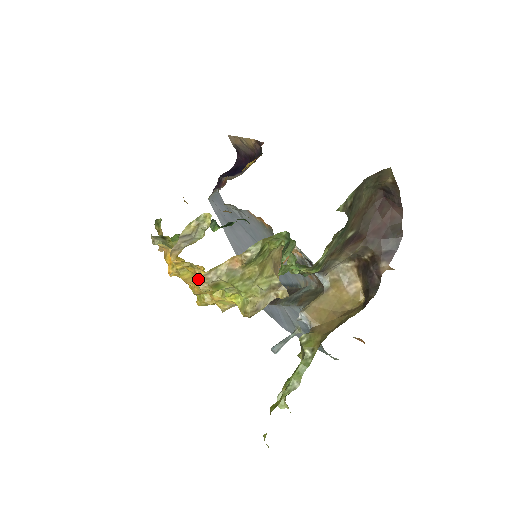
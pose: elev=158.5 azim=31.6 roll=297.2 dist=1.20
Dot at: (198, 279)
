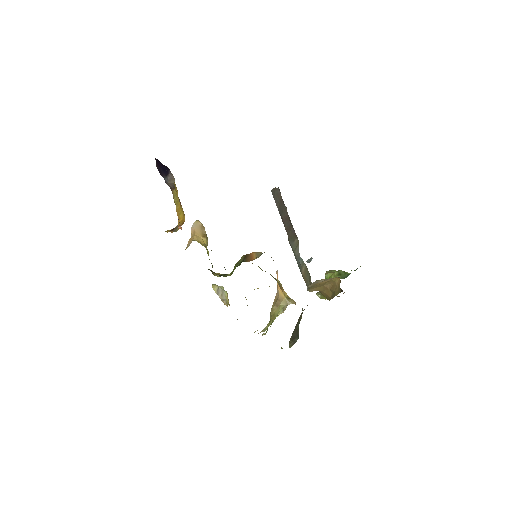
Dot at: occluded
